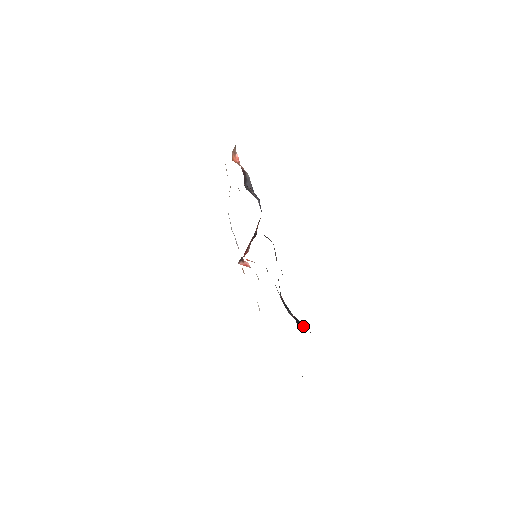
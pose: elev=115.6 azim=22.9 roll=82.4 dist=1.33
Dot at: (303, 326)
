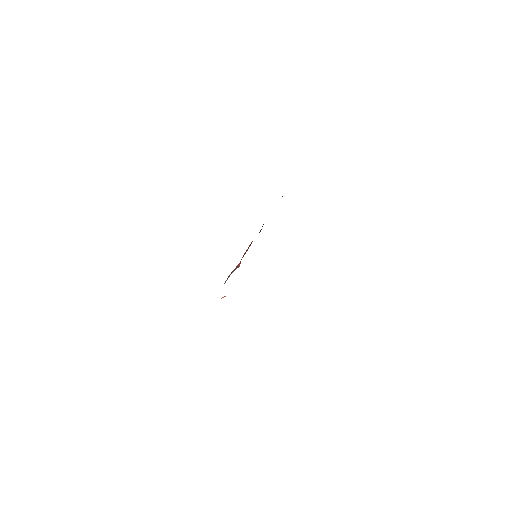
Dot at: occluded
